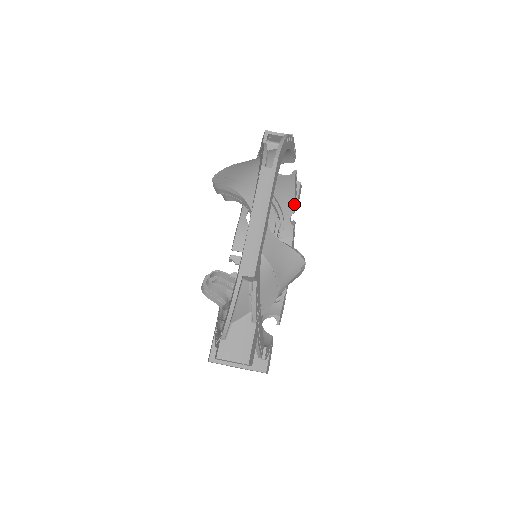
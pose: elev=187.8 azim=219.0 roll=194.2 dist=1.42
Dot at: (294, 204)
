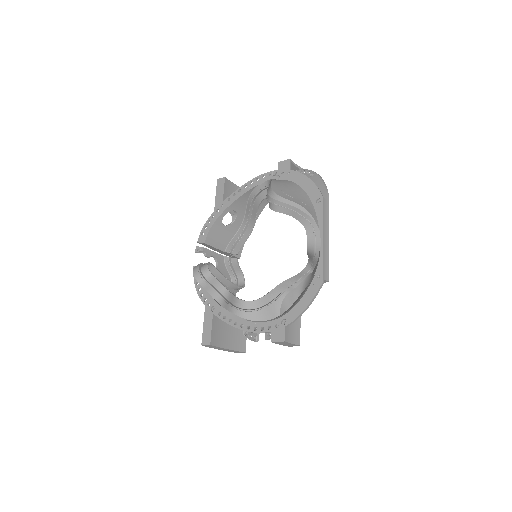
Dot at: occluded
